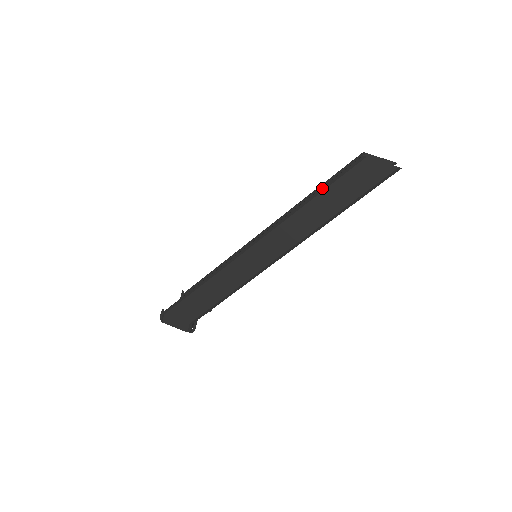
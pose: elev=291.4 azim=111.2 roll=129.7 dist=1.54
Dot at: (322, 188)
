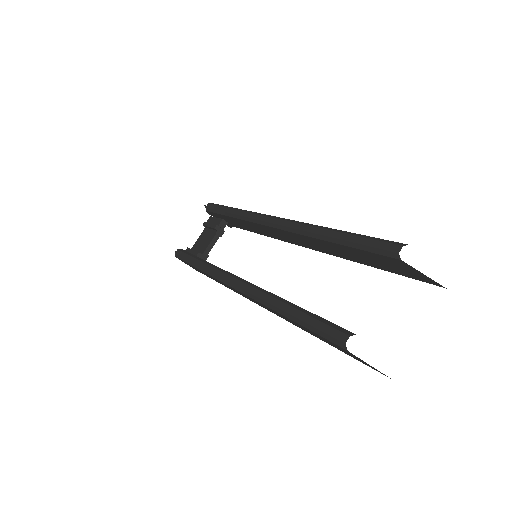
Dot at: (295, 319)
